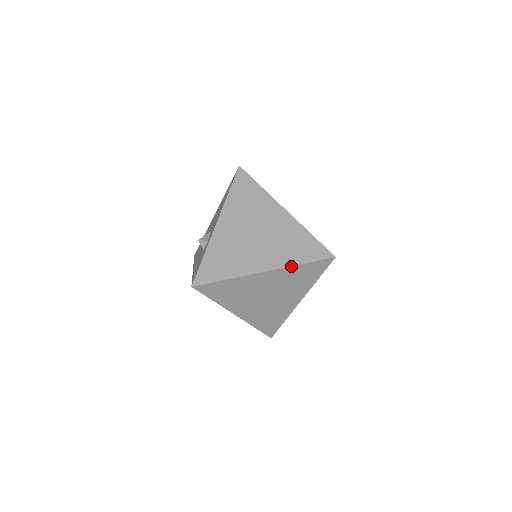
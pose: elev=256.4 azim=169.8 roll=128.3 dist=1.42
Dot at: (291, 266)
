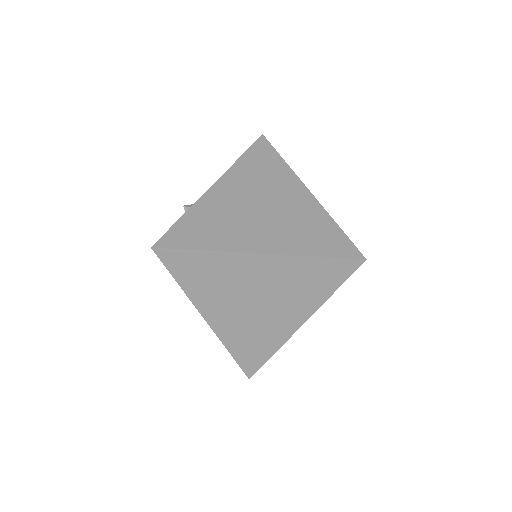
Dot at: (299, 255)
